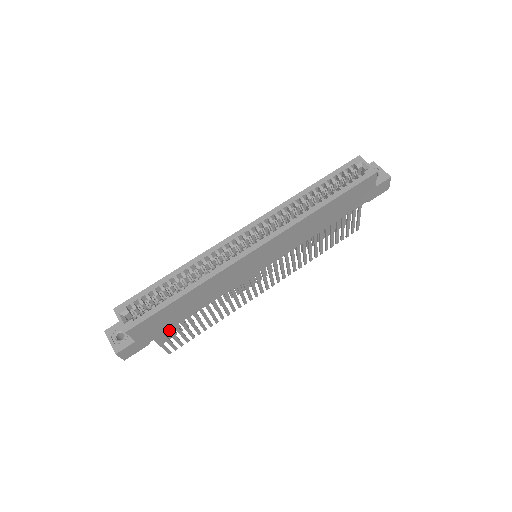
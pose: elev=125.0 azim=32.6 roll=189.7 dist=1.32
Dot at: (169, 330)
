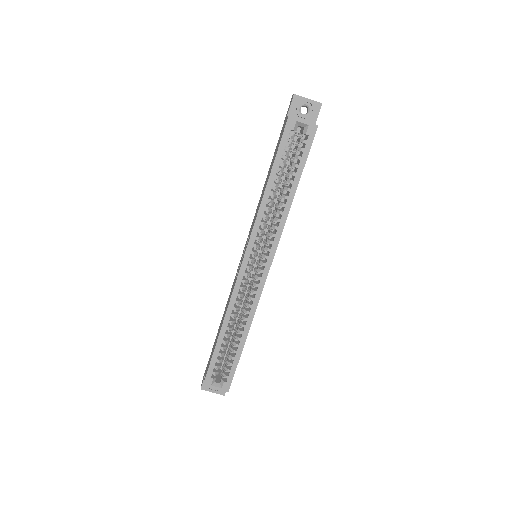
Dot at: occluded
